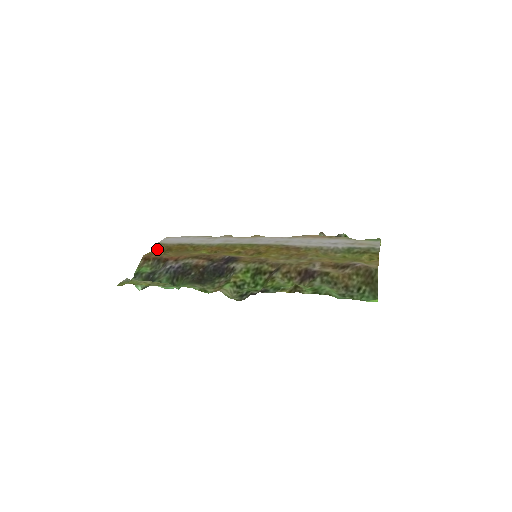
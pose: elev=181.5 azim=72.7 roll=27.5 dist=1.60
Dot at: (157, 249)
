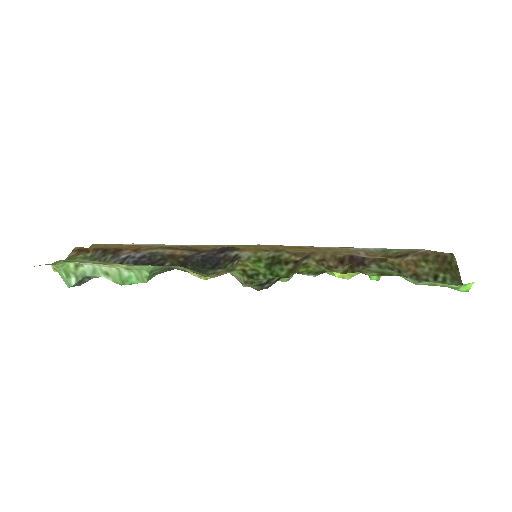
Dot at: occluded
